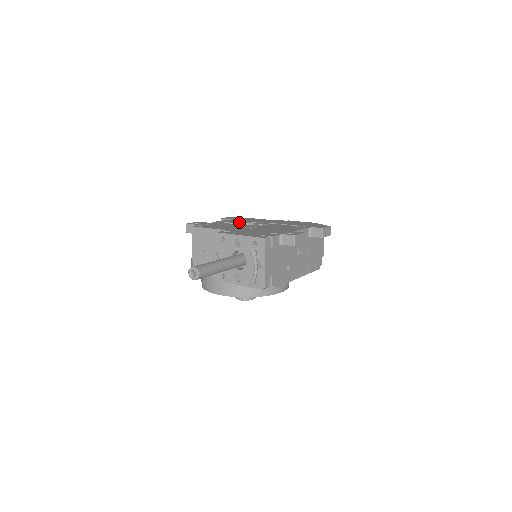
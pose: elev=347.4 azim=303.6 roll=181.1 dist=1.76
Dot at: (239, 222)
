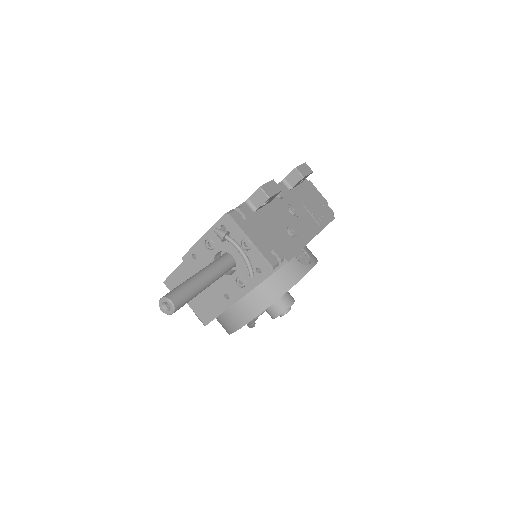
Dot at: occluded
